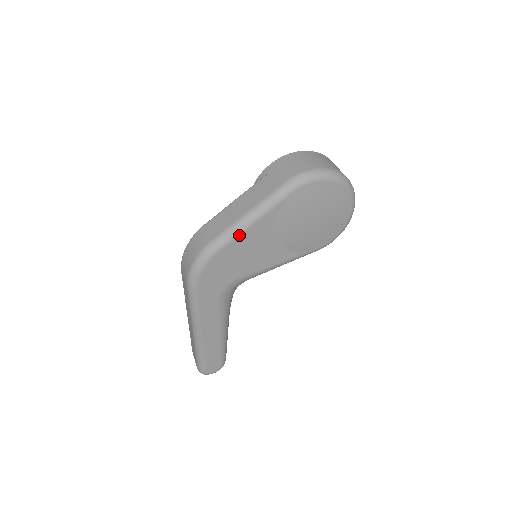
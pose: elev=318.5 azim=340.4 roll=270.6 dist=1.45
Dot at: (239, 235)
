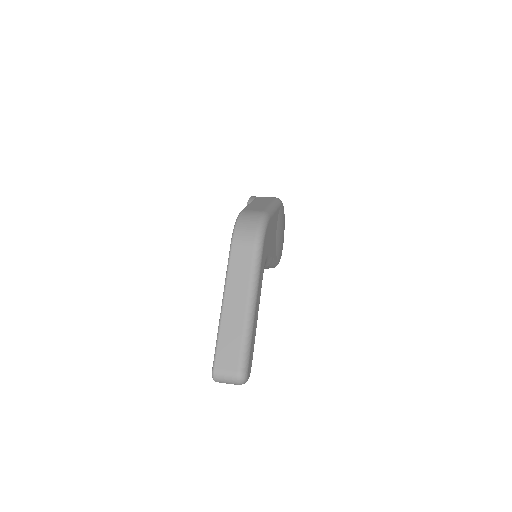
Dot at: (274, 214)
